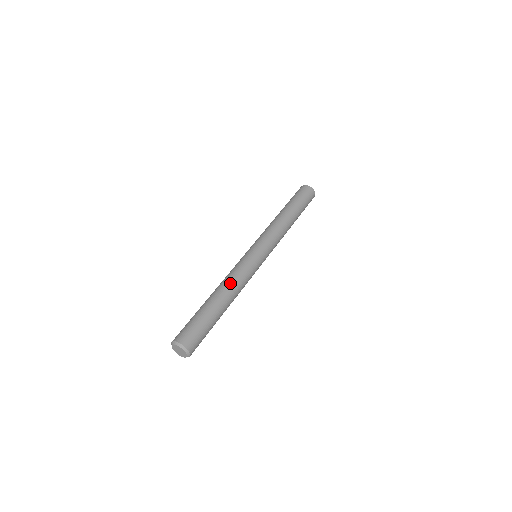
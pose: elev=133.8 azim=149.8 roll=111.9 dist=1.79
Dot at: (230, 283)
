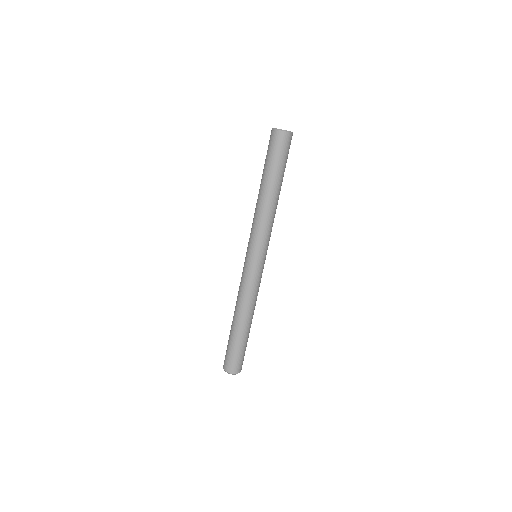
Dot at: (242, 306)
